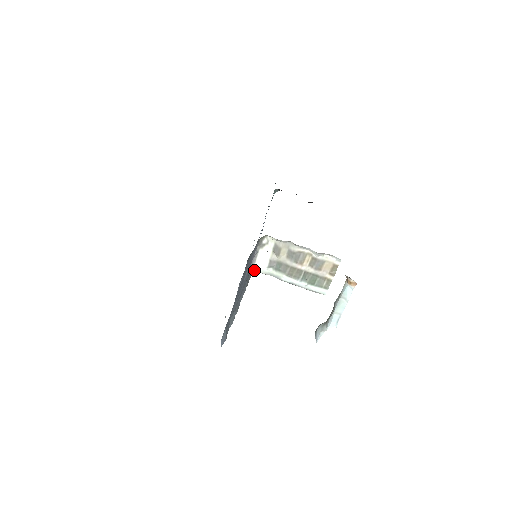
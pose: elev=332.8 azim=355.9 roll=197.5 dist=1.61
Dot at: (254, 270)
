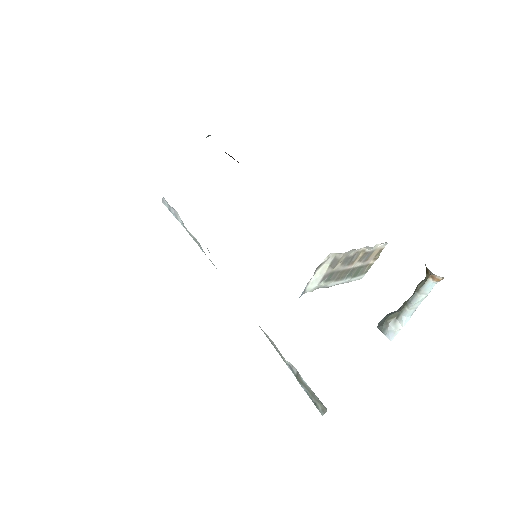
Dot at: (304, 293)
